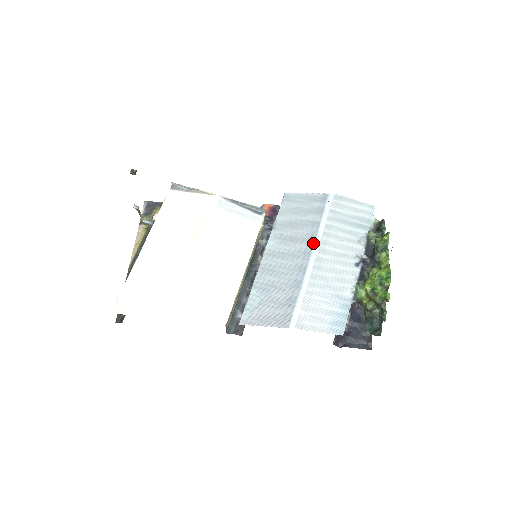
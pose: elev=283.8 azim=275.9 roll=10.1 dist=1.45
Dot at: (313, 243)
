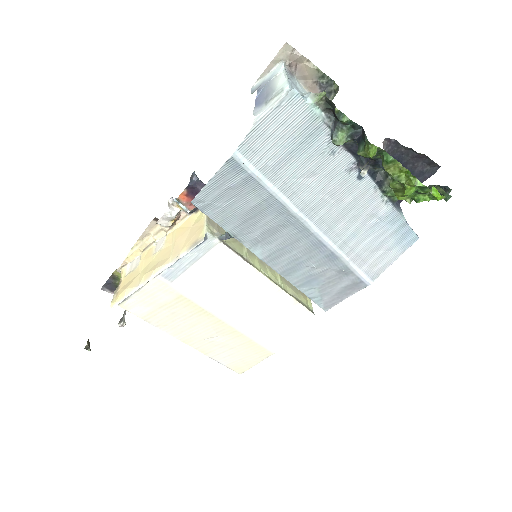
Dot at: (295, 218)
